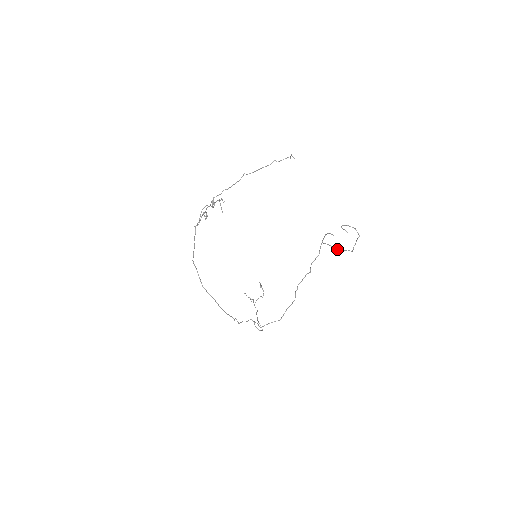
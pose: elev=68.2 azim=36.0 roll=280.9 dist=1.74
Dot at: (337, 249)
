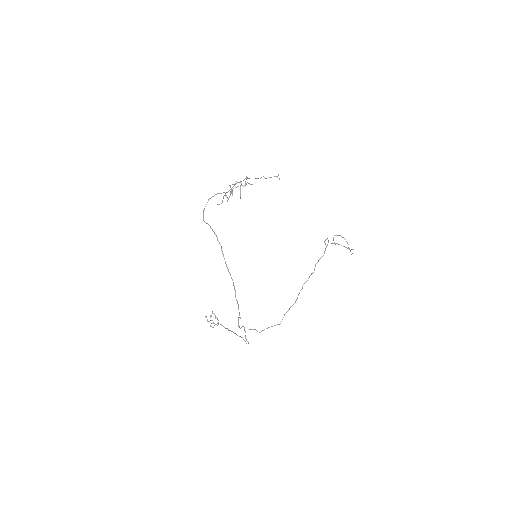
Dot at: (346, 247)
